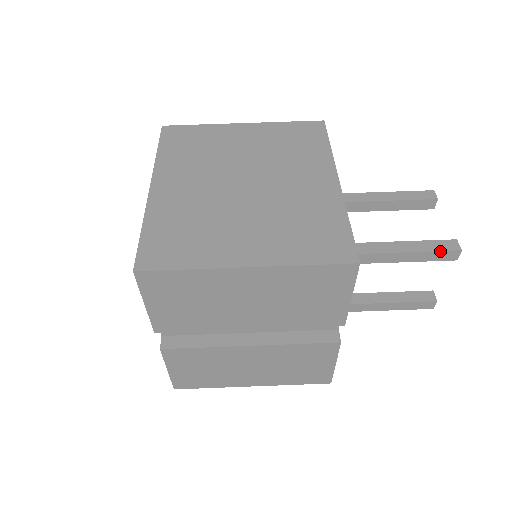
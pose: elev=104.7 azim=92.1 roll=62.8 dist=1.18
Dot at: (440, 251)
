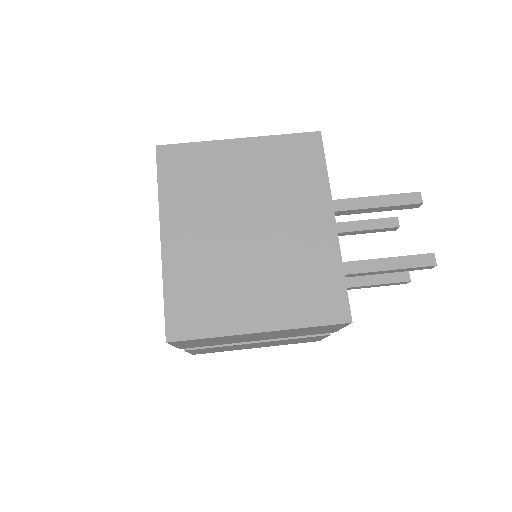
Dot at: (418, 267)
